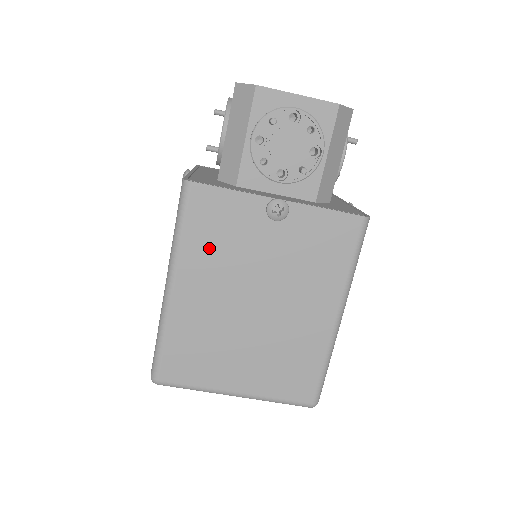
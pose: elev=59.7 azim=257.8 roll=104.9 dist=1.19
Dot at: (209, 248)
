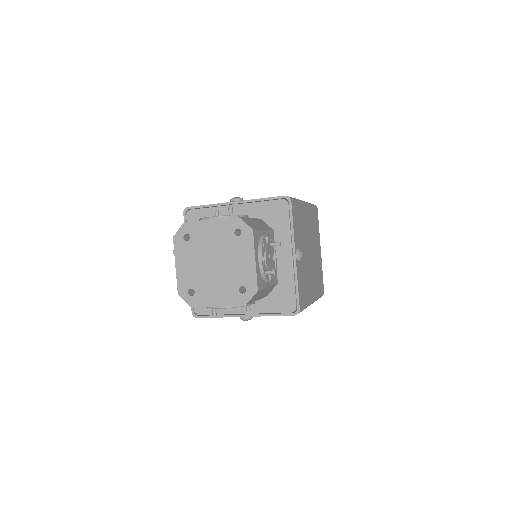
Dot at: occluded
